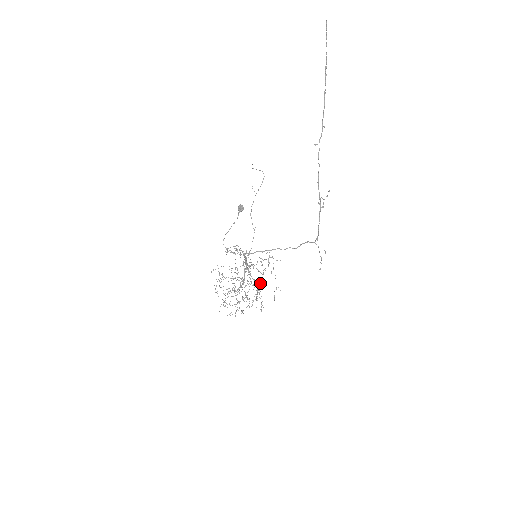
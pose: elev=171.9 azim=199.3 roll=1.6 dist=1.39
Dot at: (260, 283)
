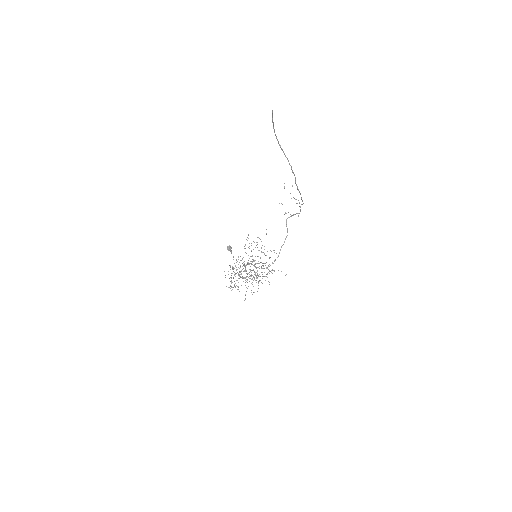
Dot at: occluded
